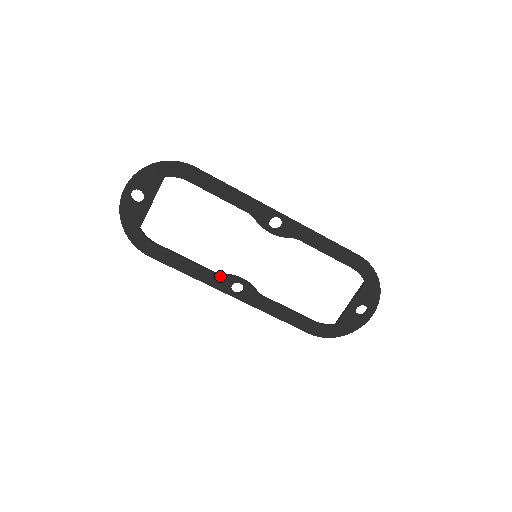
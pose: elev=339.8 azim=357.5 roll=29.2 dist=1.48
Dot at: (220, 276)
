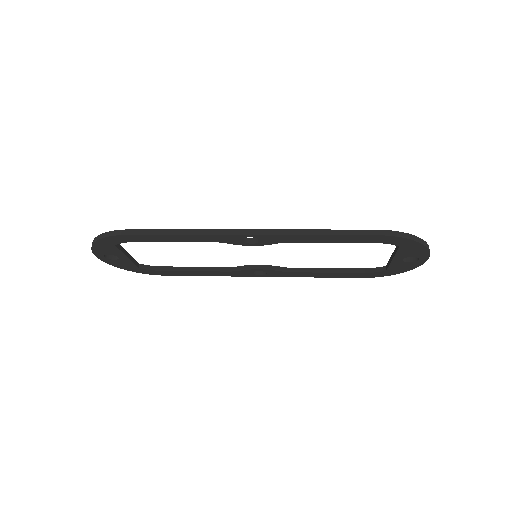
Dot at: (236, 271)
